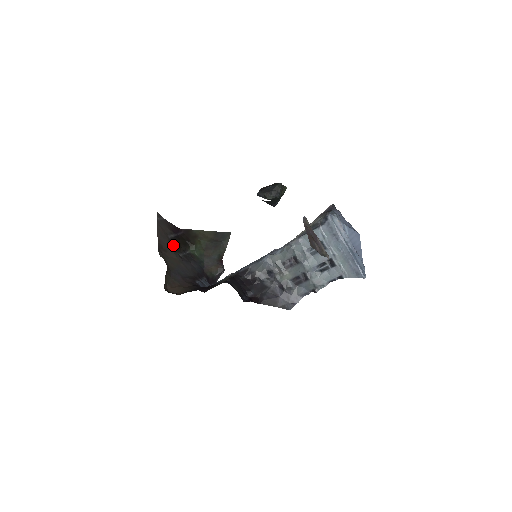
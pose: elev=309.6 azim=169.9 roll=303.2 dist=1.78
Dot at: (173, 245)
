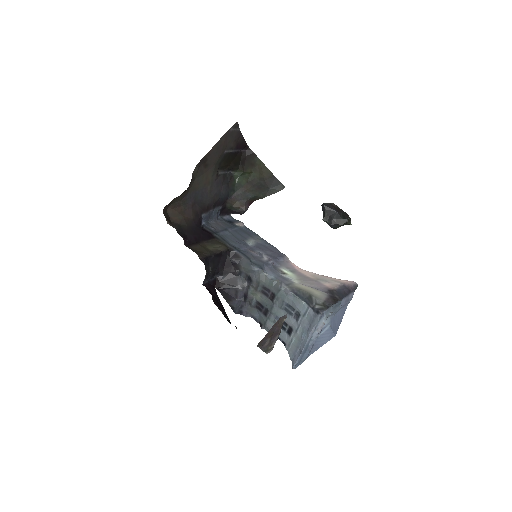
Dot at: (222, 161)
